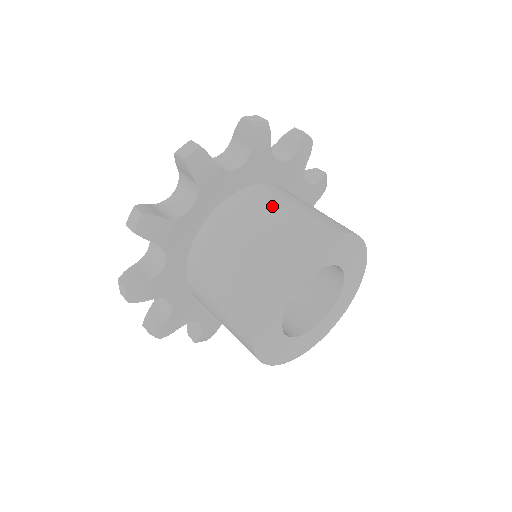
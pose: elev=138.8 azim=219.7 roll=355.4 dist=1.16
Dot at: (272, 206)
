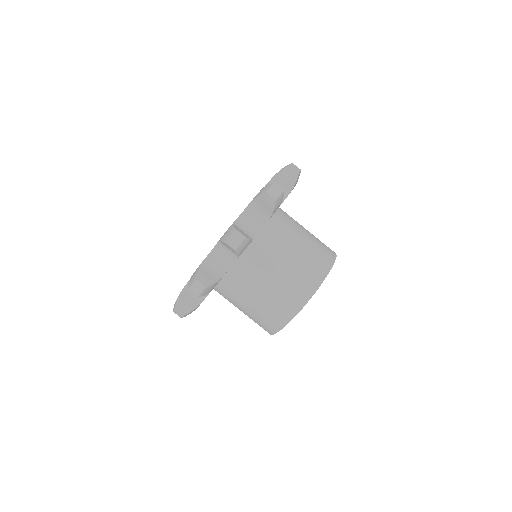
Dot at: (264, 277)
